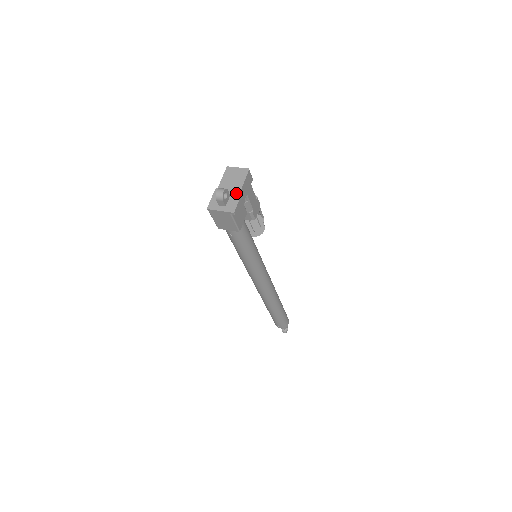
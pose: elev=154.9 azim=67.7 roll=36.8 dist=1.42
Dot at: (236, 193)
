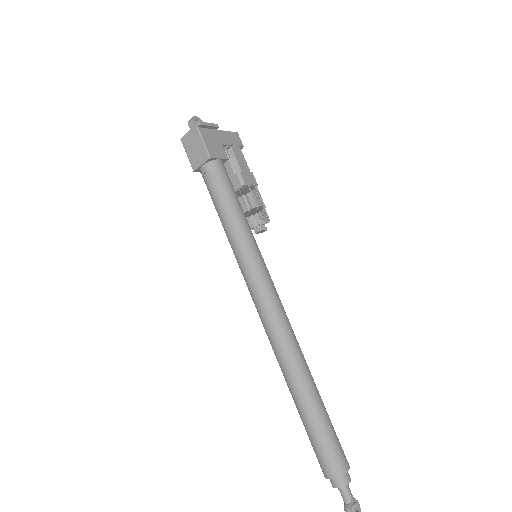
Dot at: (212, 127)
